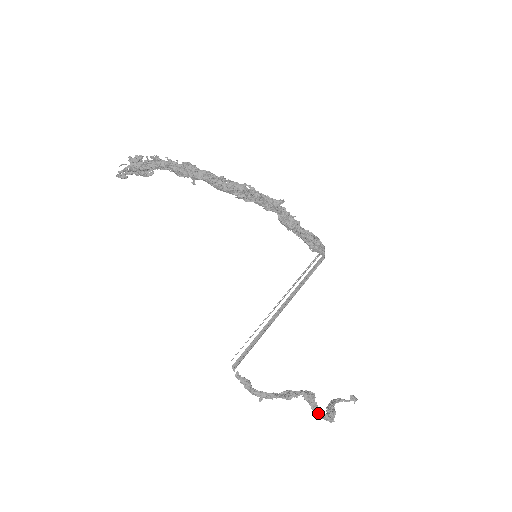
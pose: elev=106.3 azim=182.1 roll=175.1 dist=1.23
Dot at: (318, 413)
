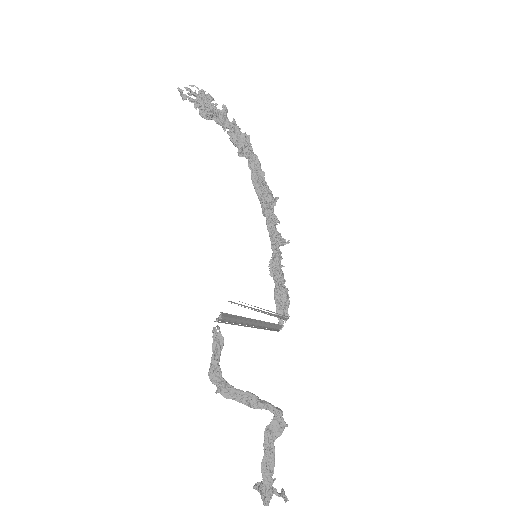
Dot at: (269, 466)
